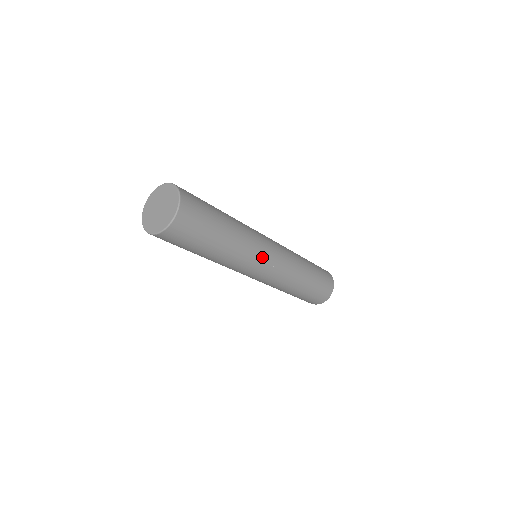
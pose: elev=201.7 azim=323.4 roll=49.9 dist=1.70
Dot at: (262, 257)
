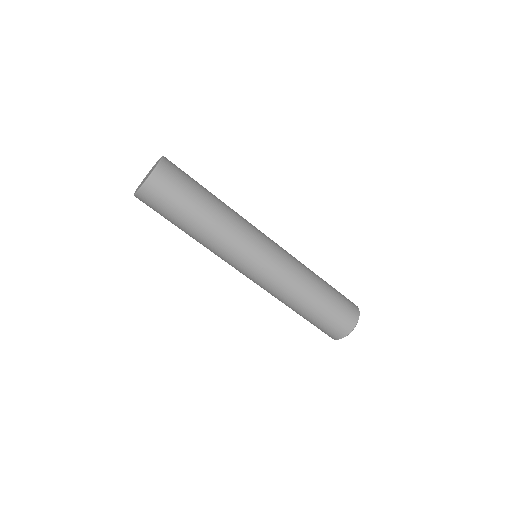
Dot at: (256, 239)
